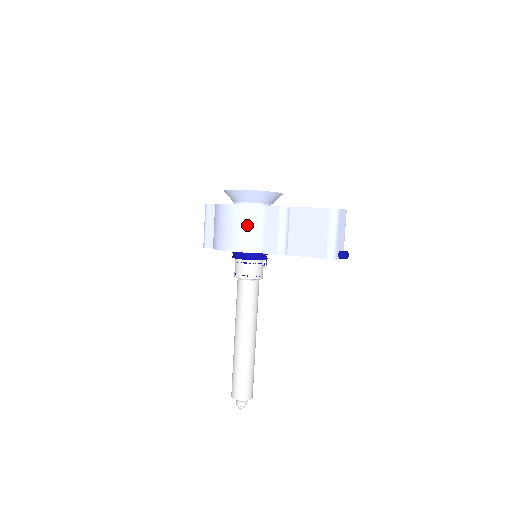
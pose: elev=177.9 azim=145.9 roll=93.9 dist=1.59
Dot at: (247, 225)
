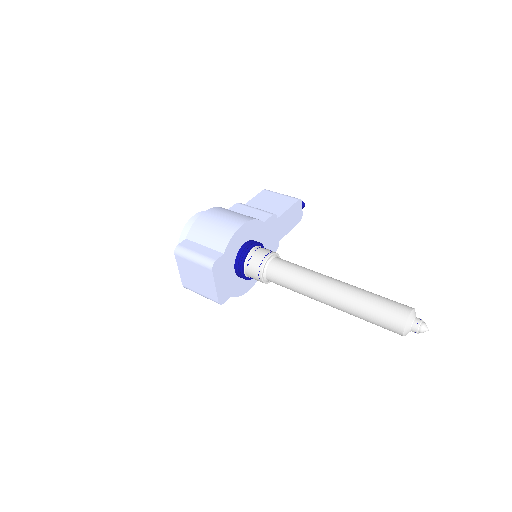
Dot at: (233, 212)
